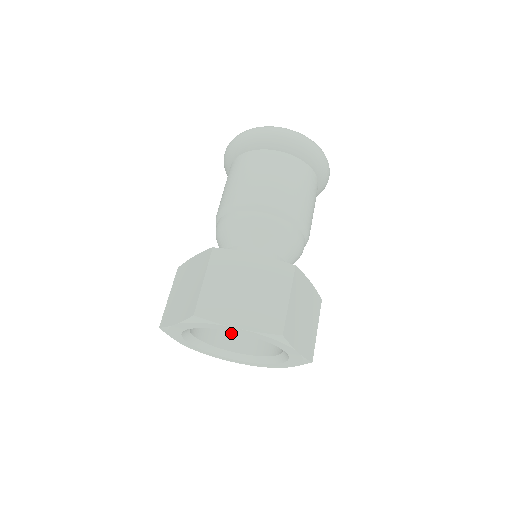
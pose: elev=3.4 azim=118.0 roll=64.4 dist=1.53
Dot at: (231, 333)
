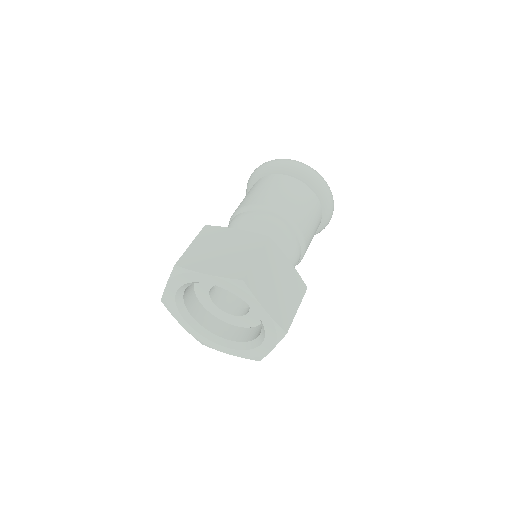
Dot at: (229, 325)
